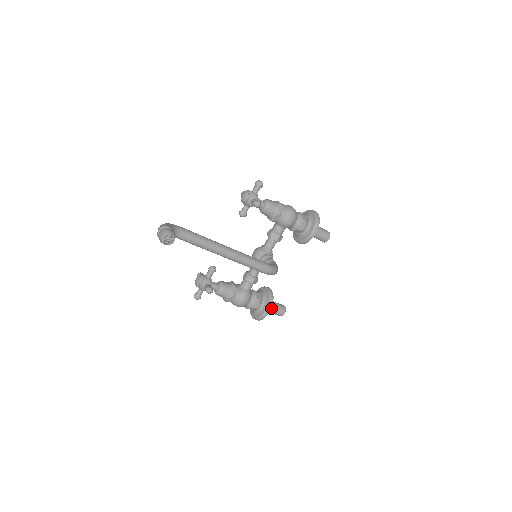
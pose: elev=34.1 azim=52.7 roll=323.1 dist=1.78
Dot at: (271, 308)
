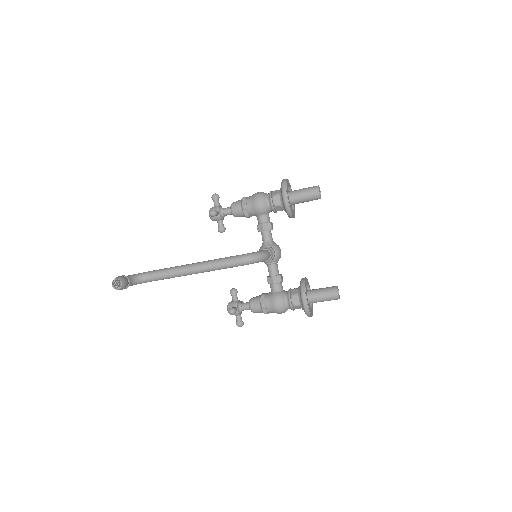
Dot at: (317, 296)
